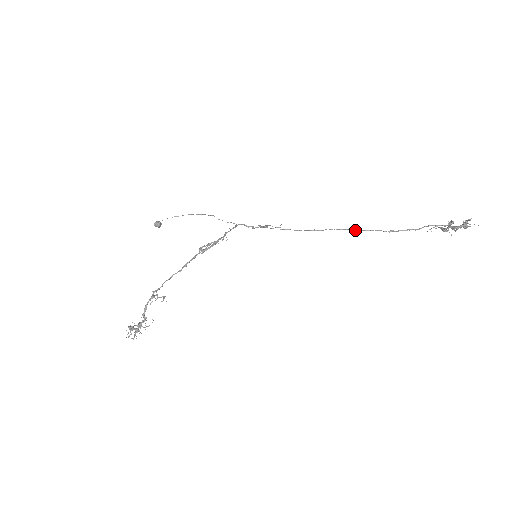
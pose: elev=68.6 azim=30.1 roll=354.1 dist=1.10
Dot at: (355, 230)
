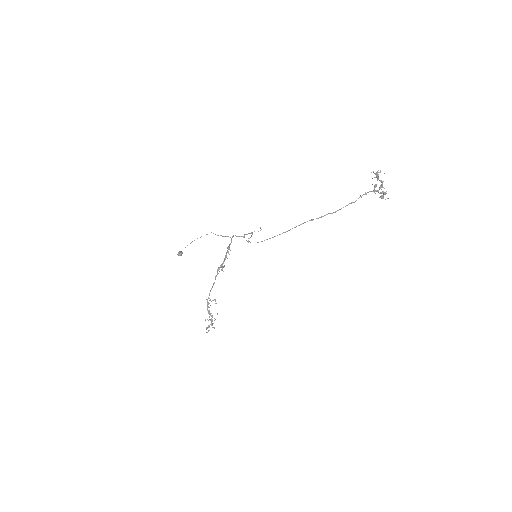
Dot at: occluded
